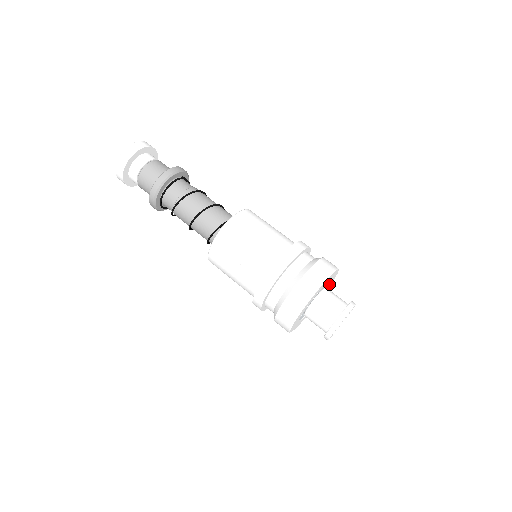
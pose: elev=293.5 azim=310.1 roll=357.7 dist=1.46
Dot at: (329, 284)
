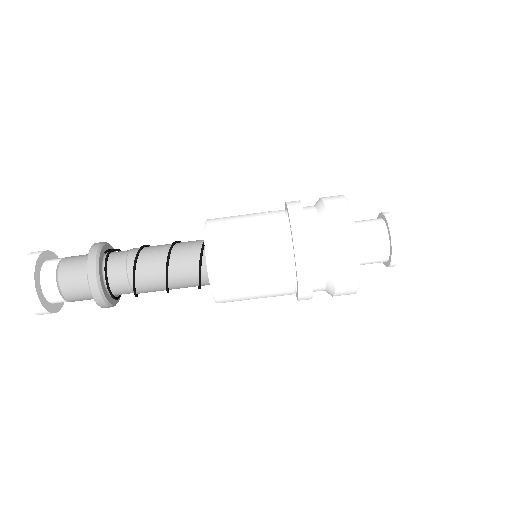
Dot at: occluded
